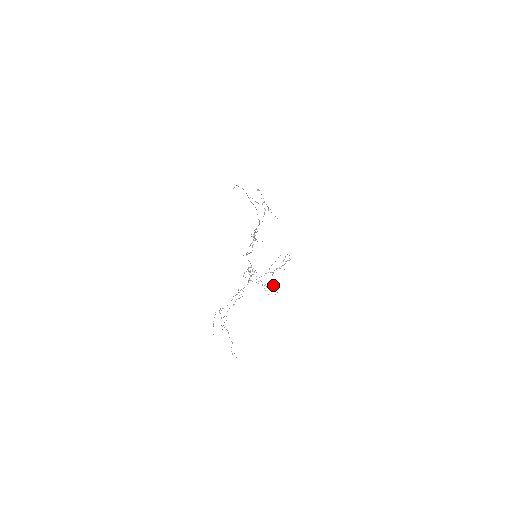
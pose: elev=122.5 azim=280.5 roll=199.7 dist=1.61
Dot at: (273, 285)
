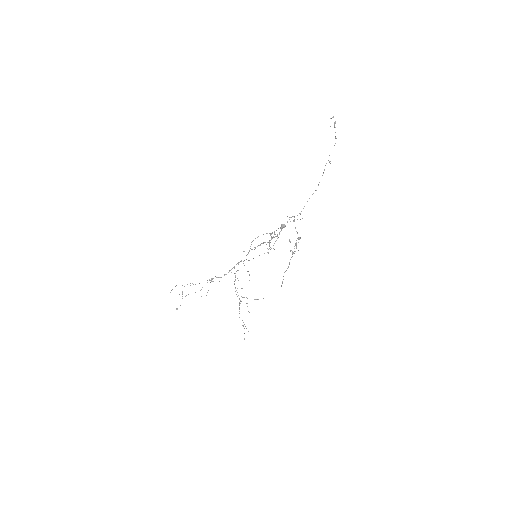
Dot at: (281, 228)
